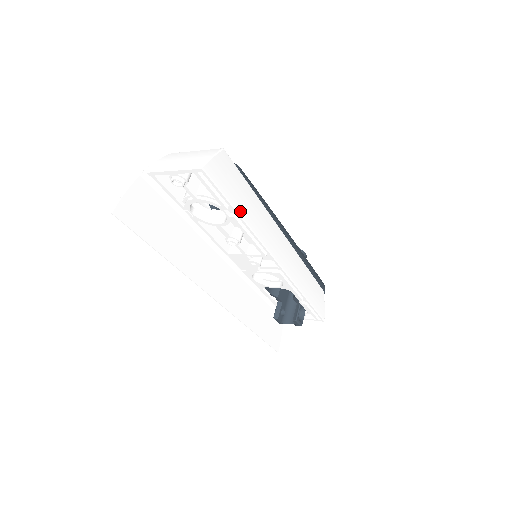
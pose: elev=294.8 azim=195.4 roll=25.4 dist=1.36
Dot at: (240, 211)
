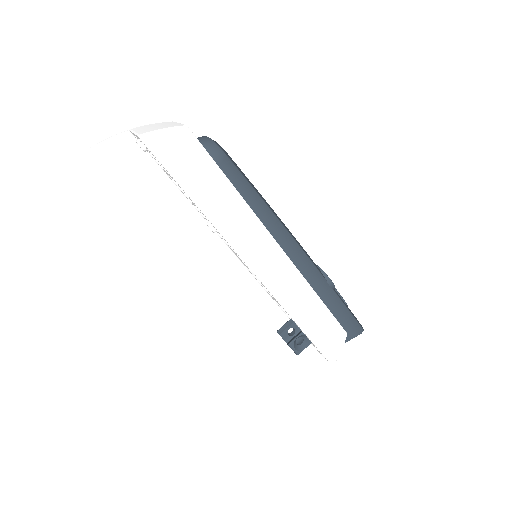
Dot at: (194, 194)
